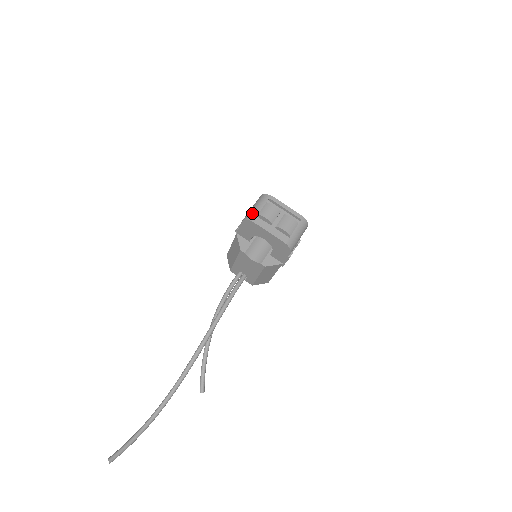
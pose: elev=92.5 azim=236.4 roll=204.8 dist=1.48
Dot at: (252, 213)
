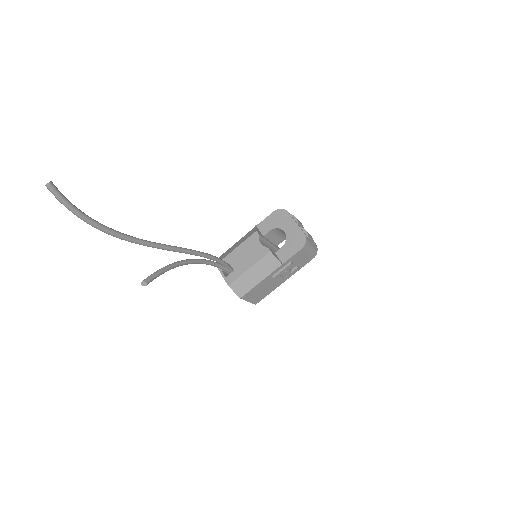
Dot at: occluded
